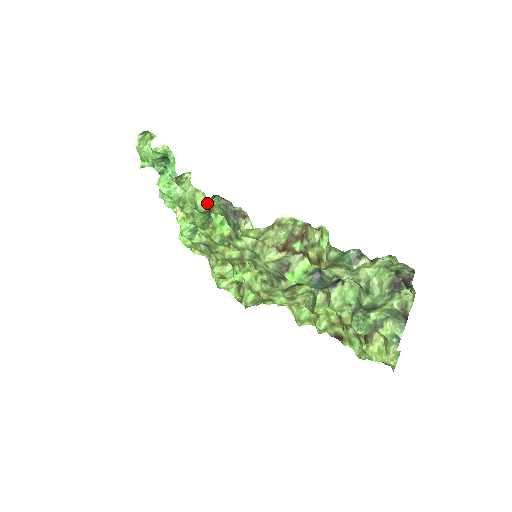
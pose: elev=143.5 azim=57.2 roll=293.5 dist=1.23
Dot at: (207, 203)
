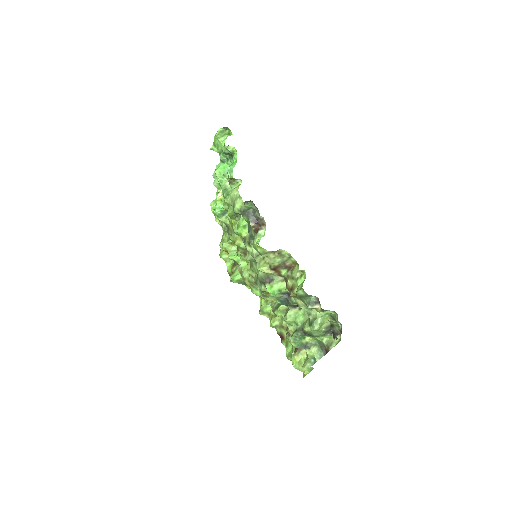
Dot at: (242, 210)
